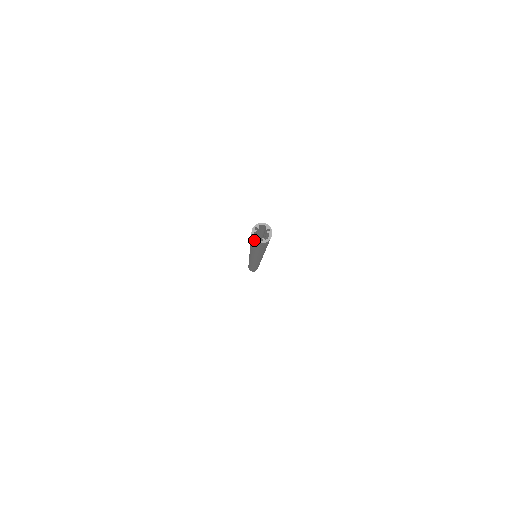
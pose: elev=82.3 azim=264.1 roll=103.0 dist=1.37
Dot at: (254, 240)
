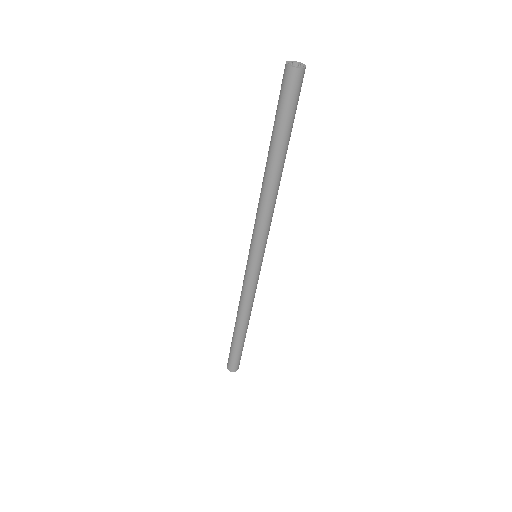
Dot at: (289, 68)
